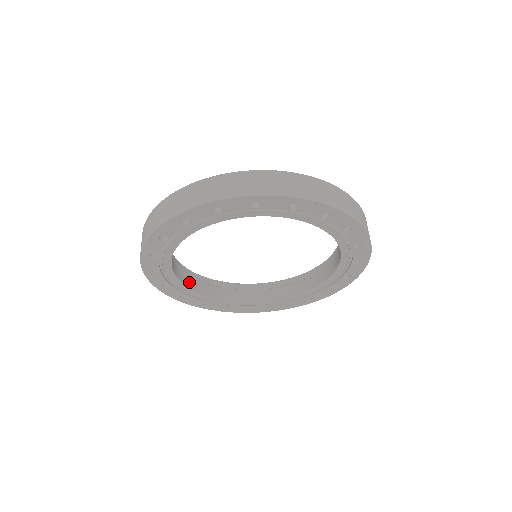
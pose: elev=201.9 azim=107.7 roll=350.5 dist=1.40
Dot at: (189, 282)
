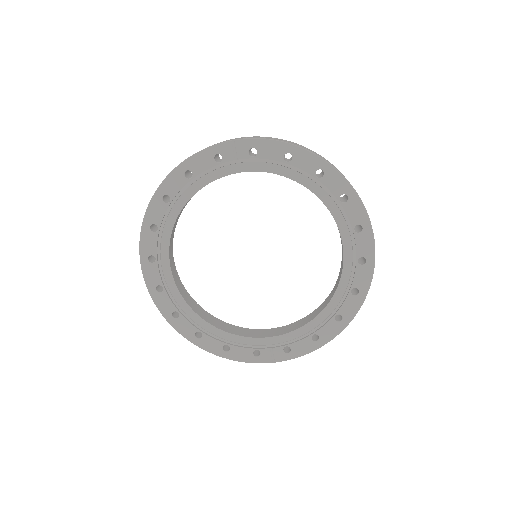
Dot at: (223, 327)
